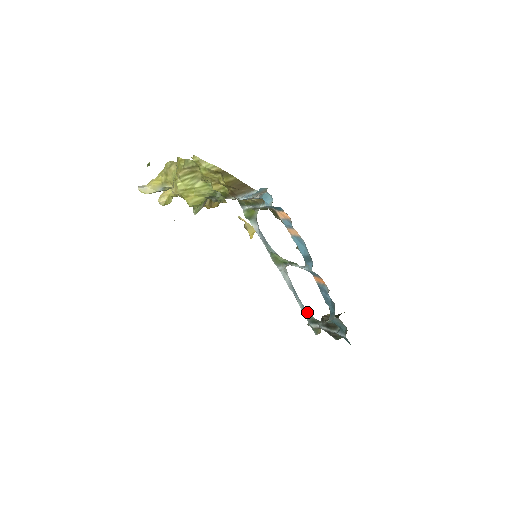
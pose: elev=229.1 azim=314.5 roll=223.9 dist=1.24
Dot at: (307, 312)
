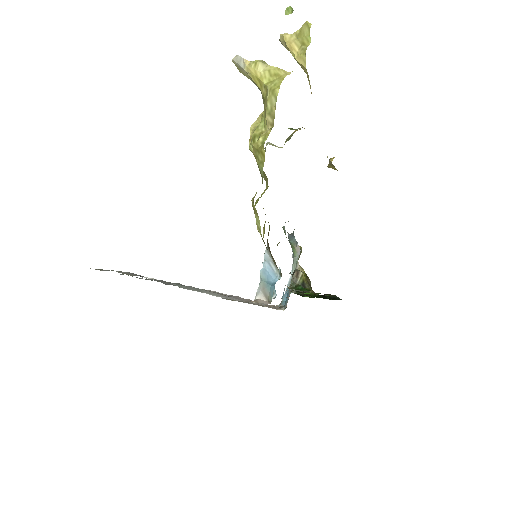
Dot at: occluded
